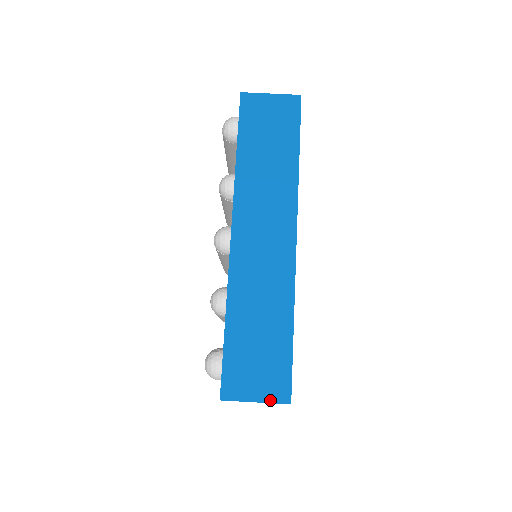
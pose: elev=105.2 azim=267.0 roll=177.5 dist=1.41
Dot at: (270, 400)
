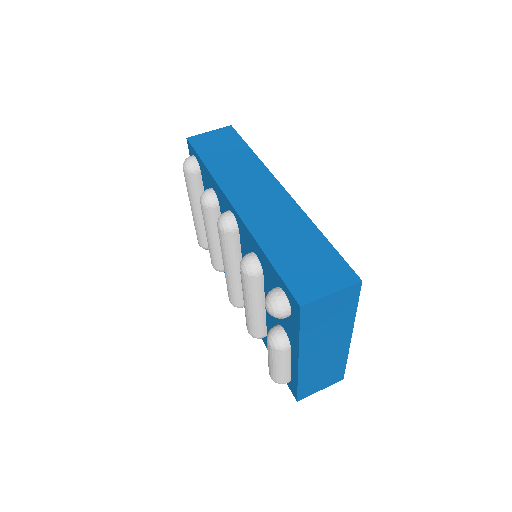
Dot at: (343, 286)
